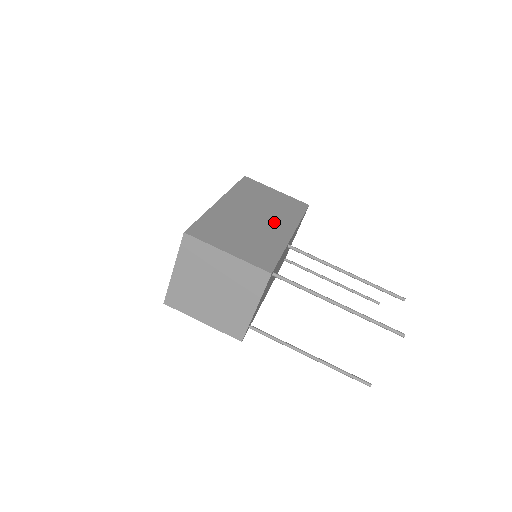
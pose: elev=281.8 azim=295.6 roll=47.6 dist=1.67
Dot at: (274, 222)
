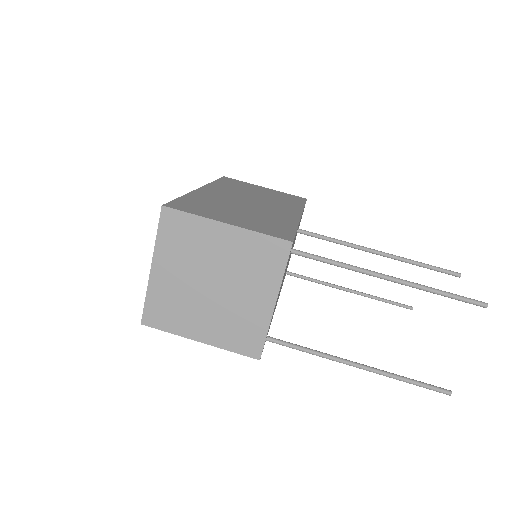
Dot at: (274, 206)
